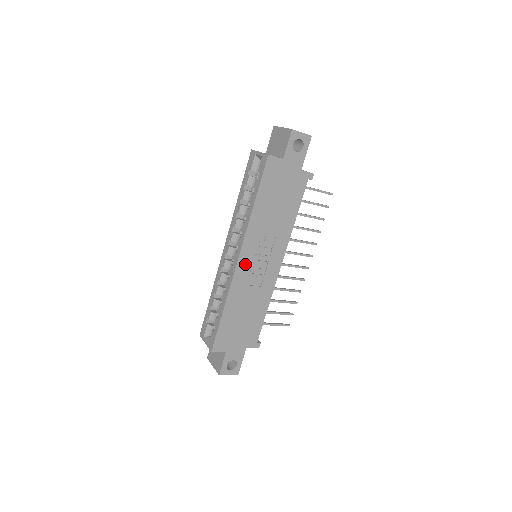
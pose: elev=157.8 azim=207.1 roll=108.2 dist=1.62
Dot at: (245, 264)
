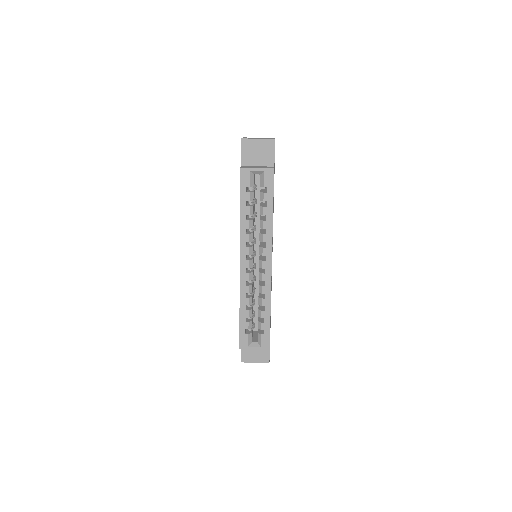
Dot at: occluded
